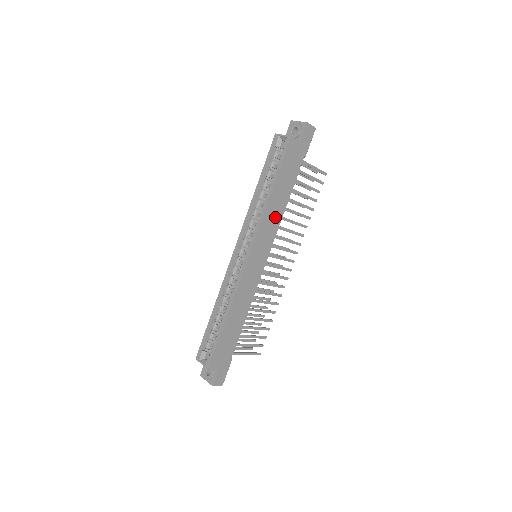
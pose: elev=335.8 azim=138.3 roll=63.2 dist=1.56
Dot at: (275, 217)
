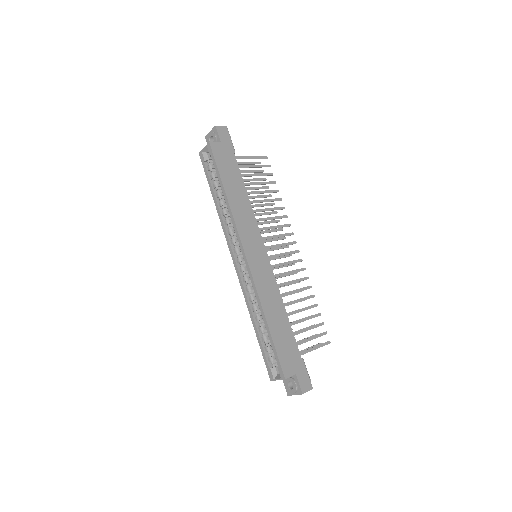
Dot at: (245, 212)
